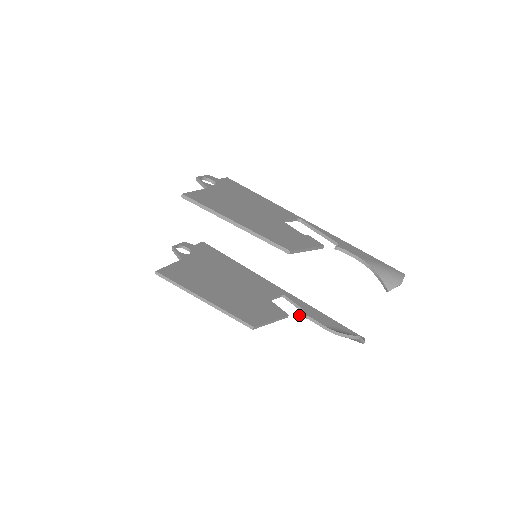
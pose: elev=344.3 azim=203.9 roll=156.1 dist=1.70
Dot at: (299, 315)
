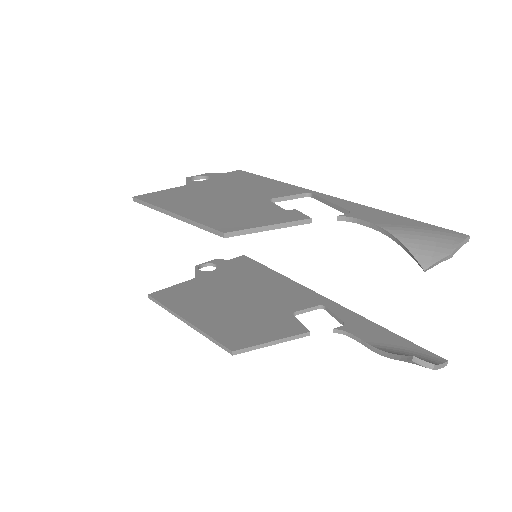
Dot at: occluded
